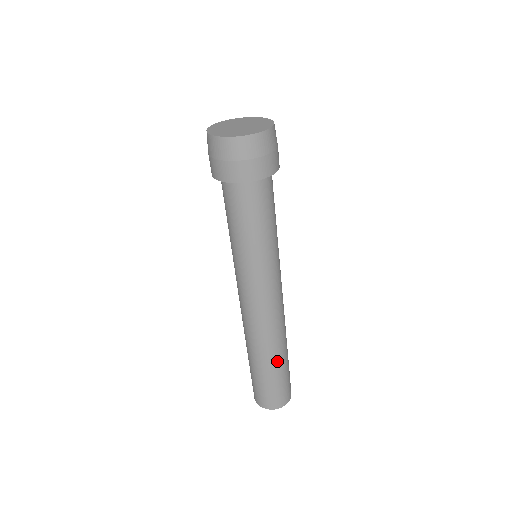
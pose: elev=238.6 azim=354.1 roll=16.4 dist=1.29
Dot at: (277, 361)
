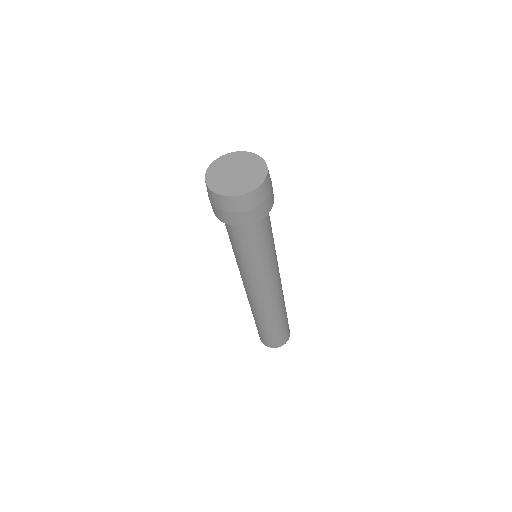
Dot at: (284, 315)
